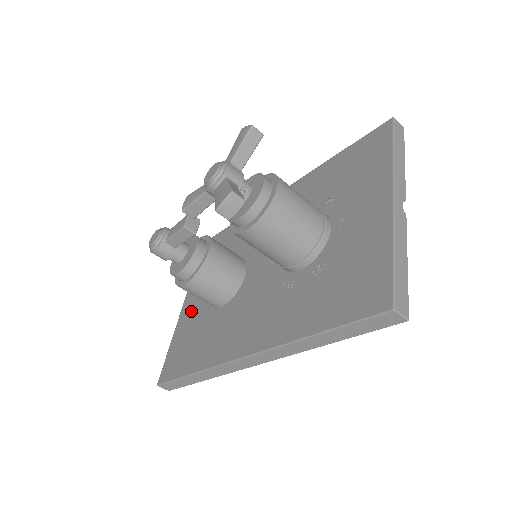
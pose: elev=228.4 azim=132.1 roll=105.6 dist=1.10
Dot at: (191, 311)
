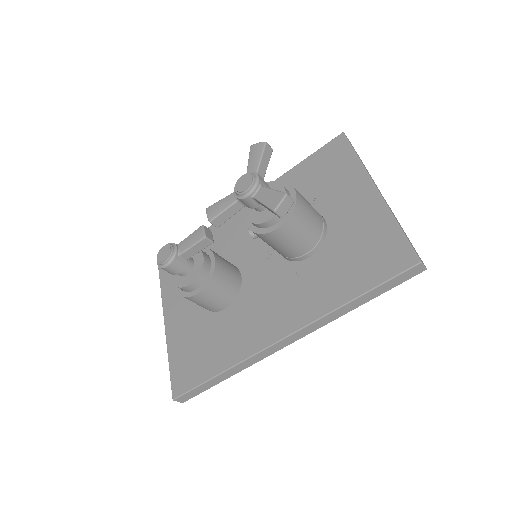
Dot at: (182, 324)
